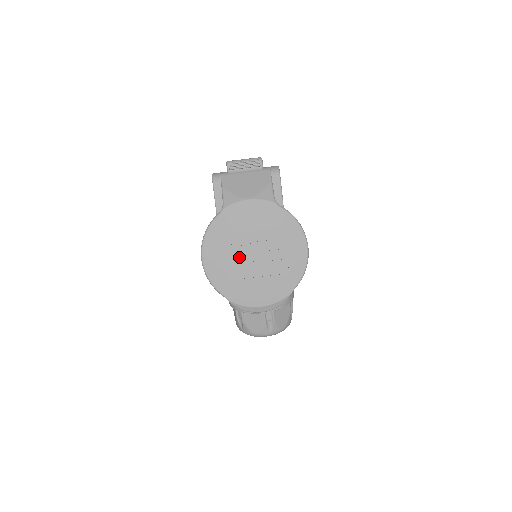
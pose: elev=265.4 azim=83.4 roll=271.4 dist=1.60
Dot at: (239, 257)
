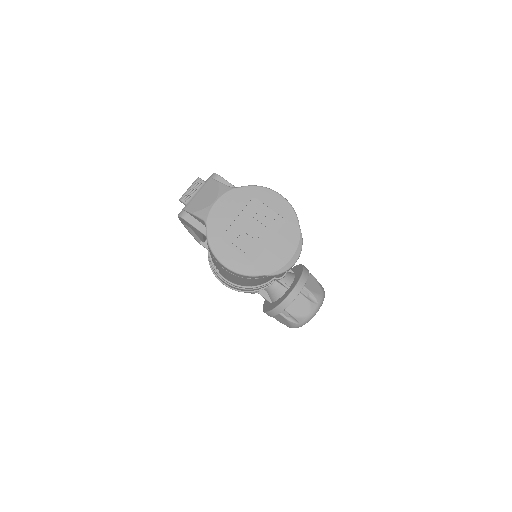
Dot at: (246, 241)
